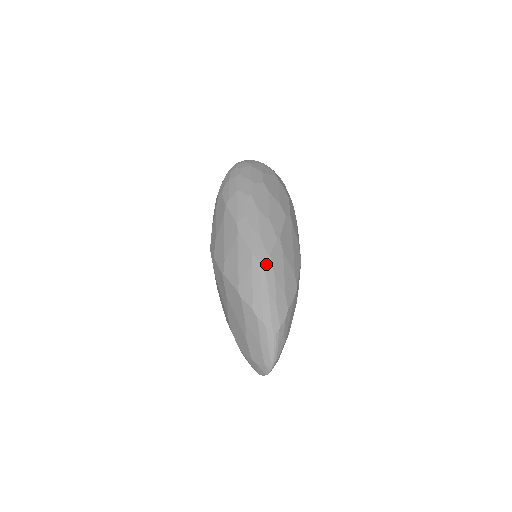
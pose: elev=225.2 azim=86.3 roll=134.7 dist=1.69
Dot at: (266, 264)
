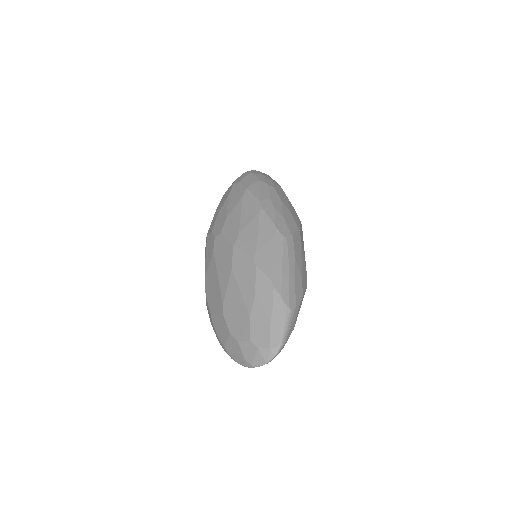
Dot at: (289, 241)
